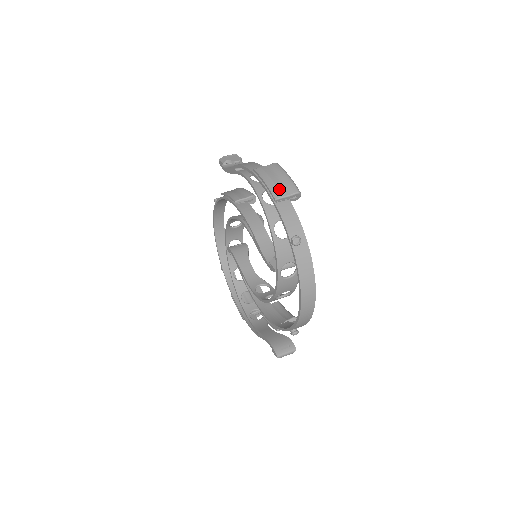
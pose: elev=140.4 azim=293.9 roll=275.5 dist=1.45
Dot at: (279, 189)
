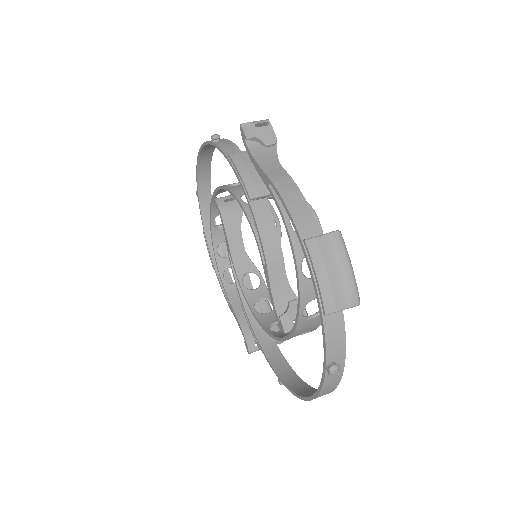
Dot at: (335, 297)
